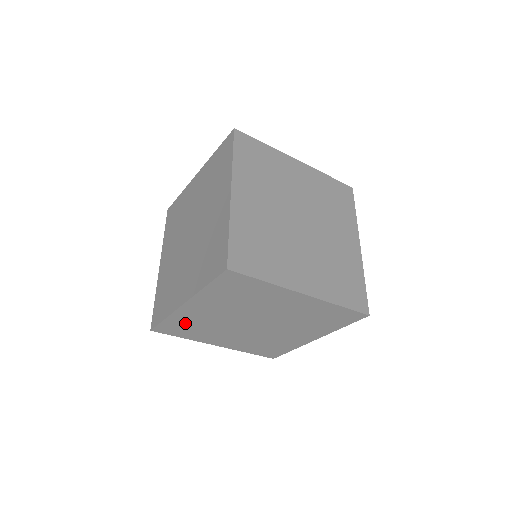
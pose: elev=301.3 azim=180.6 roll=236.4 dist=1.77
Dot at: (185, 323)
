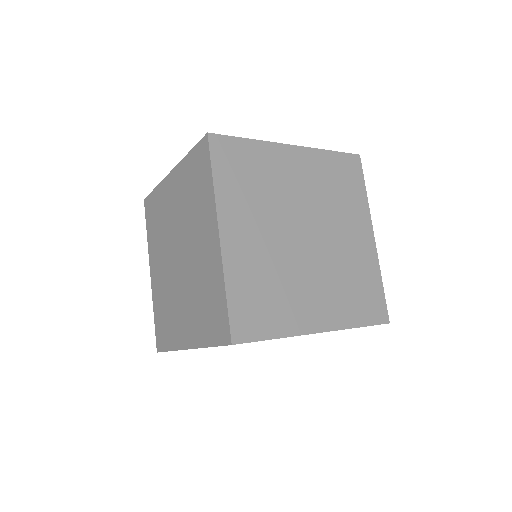
Dot at: occluded
